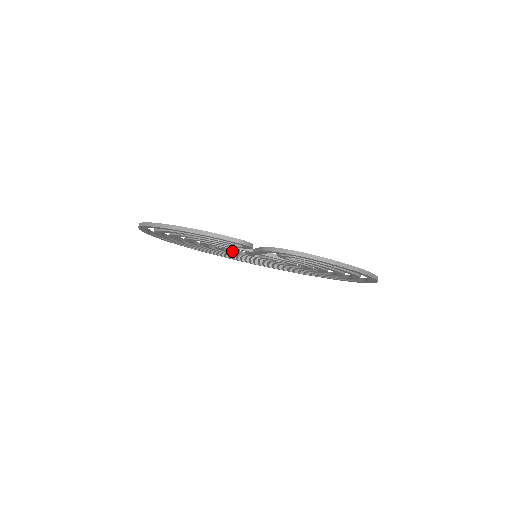
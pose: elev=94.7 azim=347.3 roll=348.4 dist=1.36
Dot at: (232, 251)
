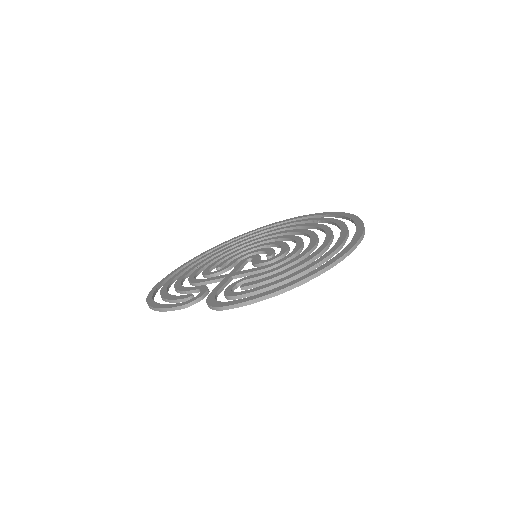
Dot at: occluded
